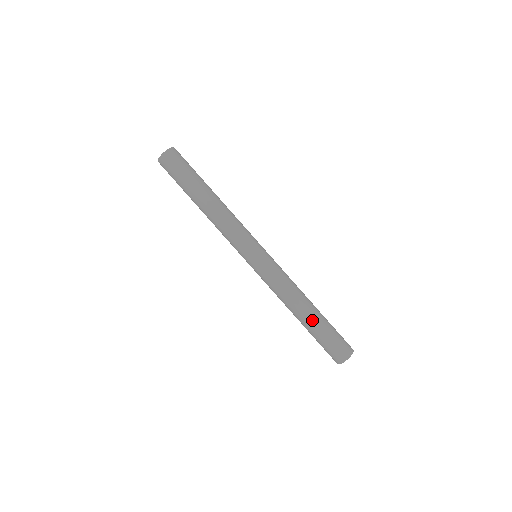
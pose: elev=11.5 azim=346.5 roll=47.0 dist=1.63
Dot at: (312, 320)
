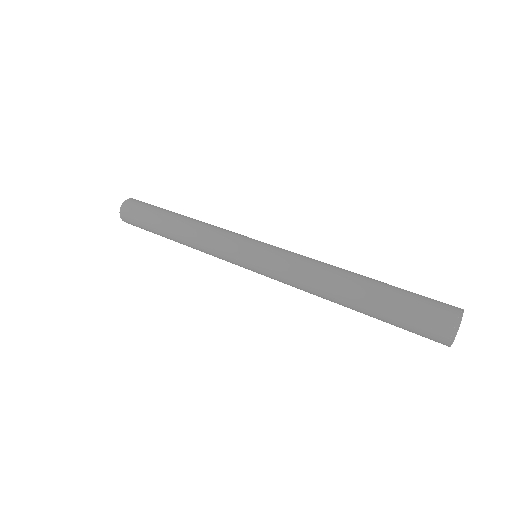
Dot at: (359, 310)
